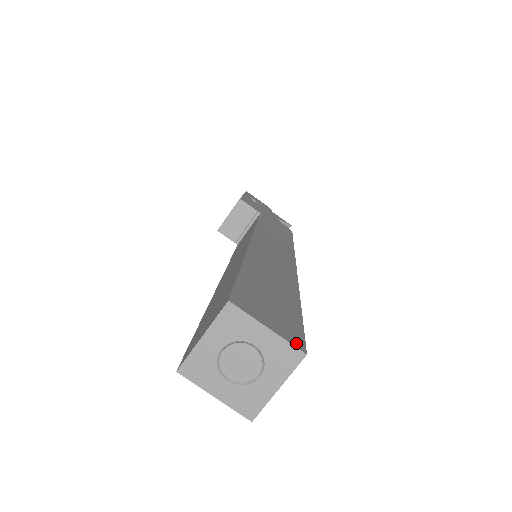
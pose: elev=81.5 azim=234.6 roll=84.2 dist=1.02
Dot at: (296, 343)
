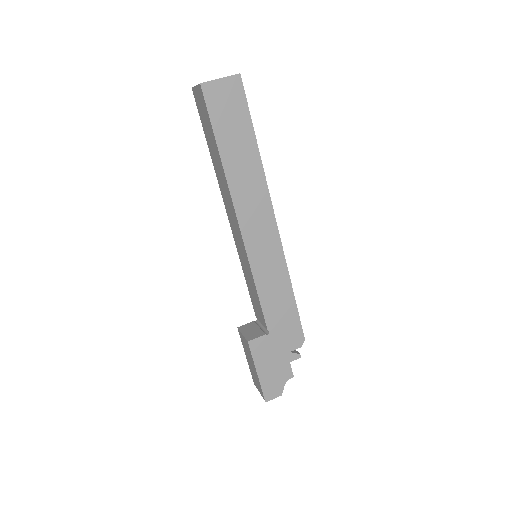
Dot at: occluded
